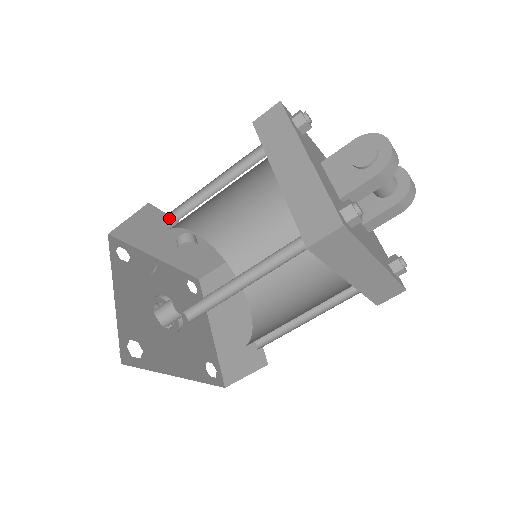
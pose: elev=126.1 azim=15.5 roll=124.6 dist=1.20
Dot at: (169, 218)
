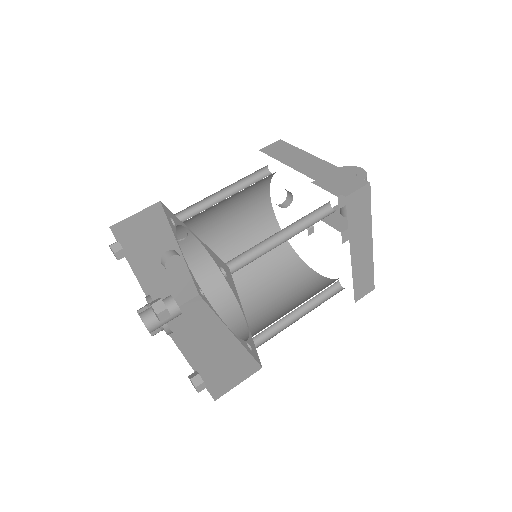
Dot at: occluded
